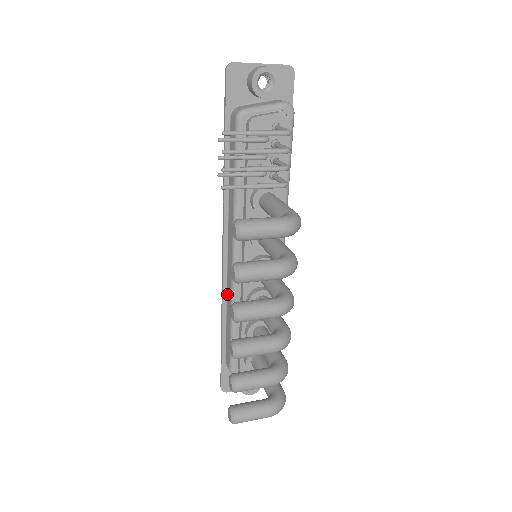
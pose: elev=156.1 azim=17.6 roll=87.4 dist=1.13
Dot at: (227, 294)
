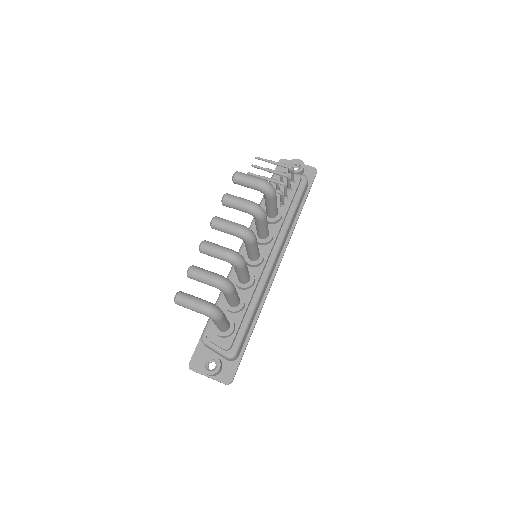
Dot at: occluded
